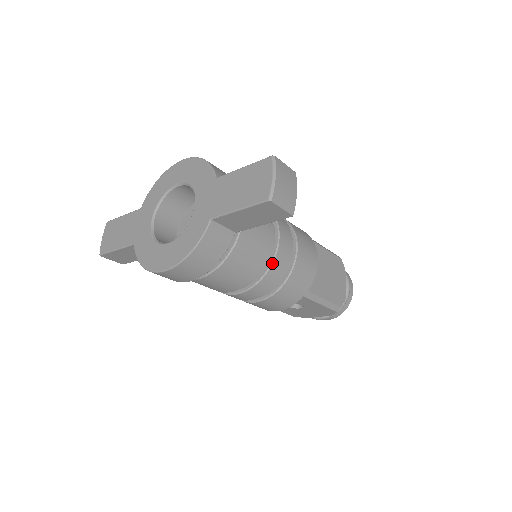
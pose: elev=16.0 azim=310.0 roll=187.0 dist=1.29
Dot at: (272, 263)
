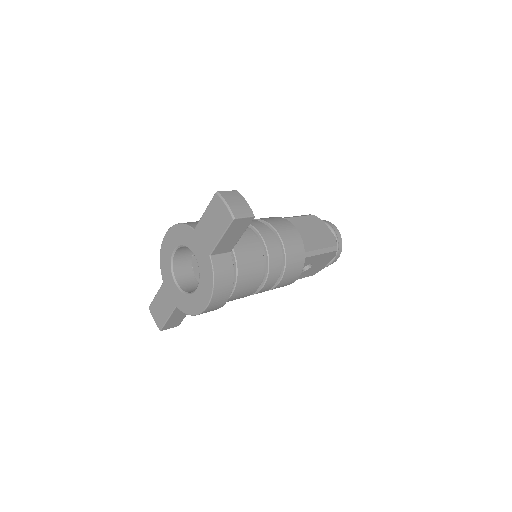
Dot at: (268, 253)
